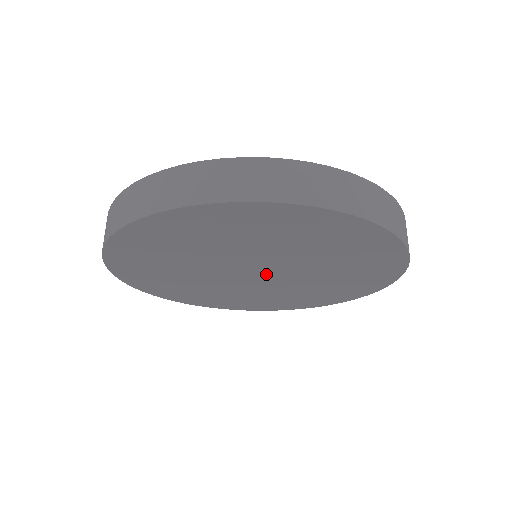
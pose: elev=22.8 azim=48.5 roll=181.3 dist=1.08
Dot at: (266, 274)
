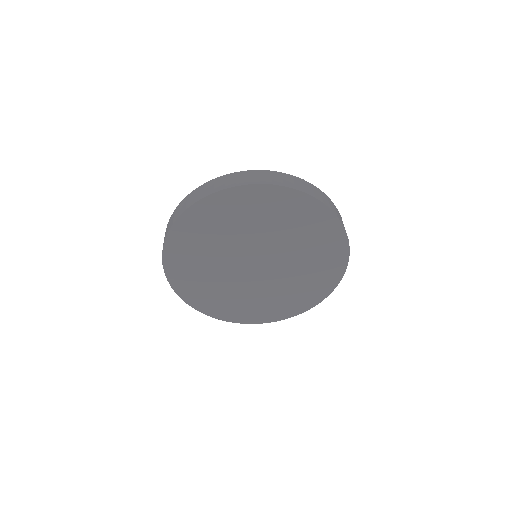
Dot at: (263, 261)
